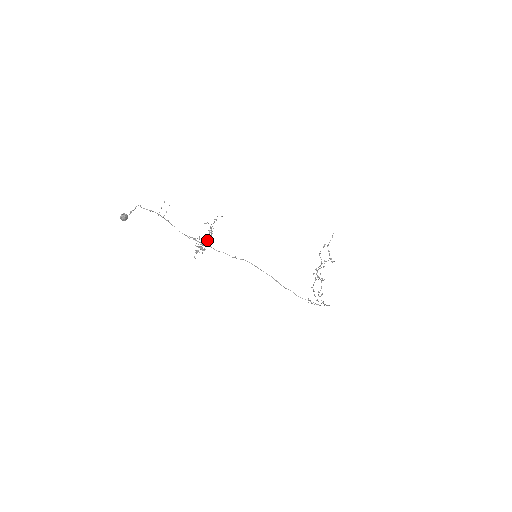
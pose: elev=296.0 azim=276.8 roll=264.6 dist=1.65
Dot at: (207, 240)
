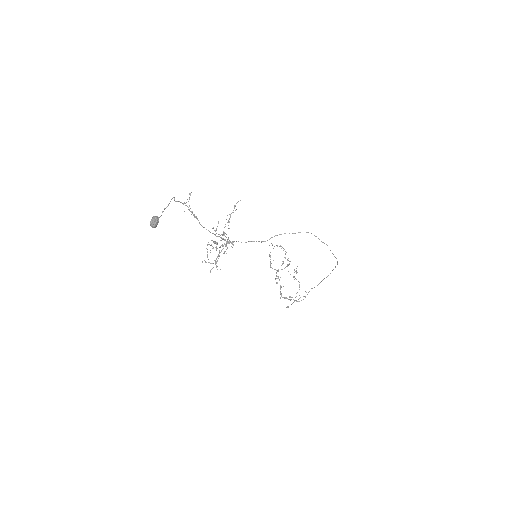
Dot at: (217, 248)
